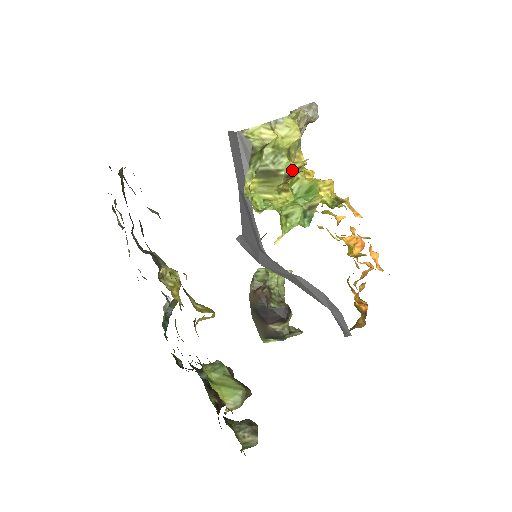
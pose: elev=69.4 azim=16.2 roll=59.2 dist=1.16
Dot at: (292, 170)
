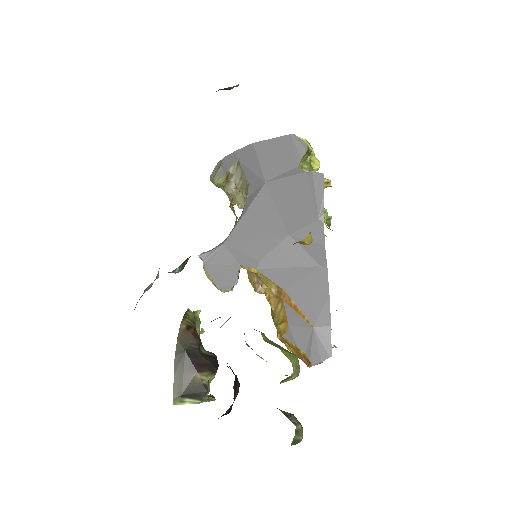
Dot at: occluded
